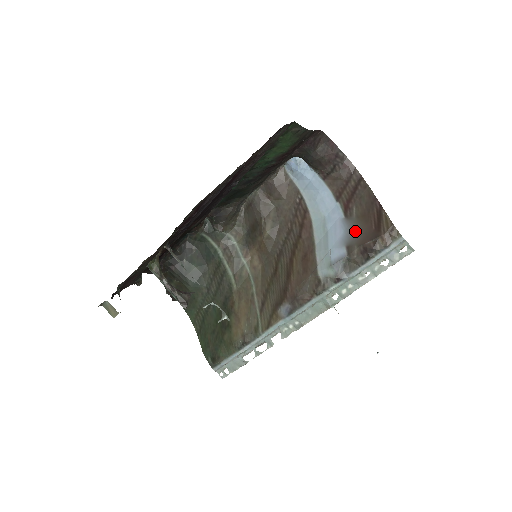
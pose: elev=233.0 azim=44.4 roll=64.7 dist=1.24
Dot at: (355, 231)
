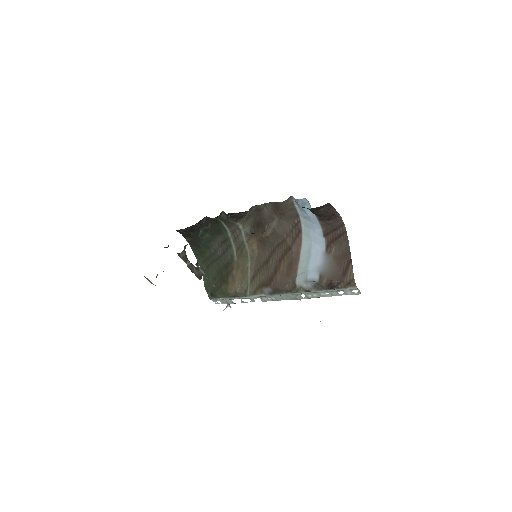
Dot at: (329, 267)
